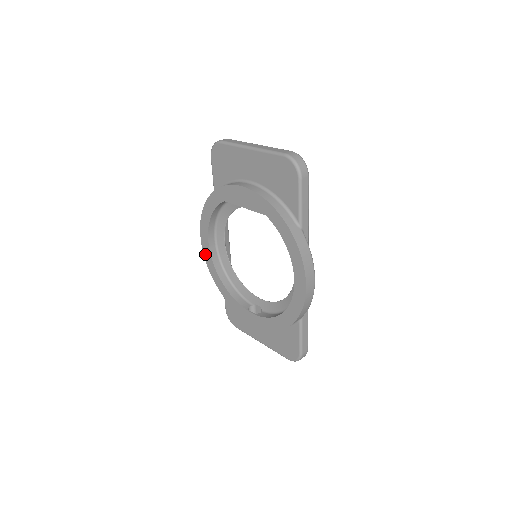
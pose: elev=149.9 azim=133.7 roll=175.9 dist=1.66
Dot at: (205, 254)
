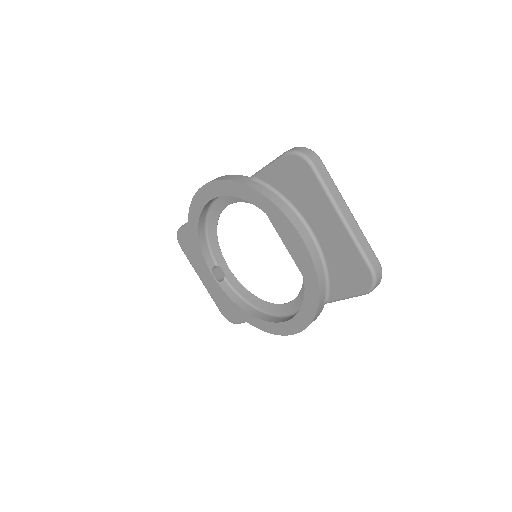
Dot at: (196, 199)
